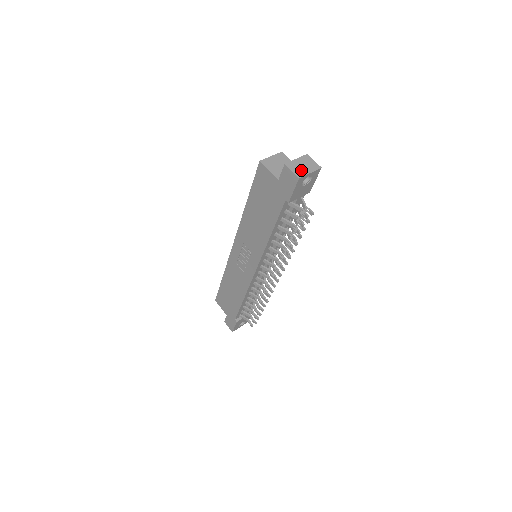
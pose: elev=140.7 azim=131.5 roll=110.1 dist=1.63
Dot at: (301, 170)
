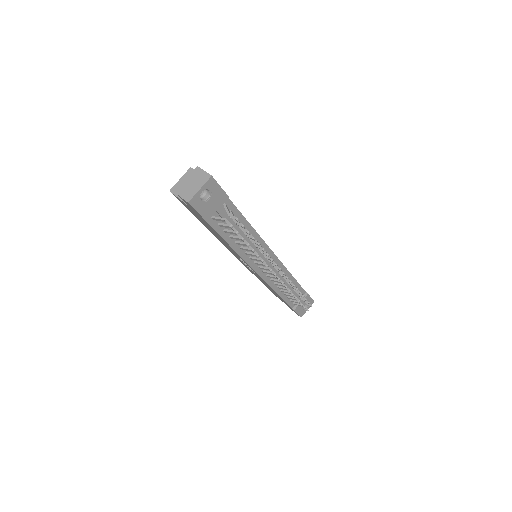
Dot at: (190, 191)
